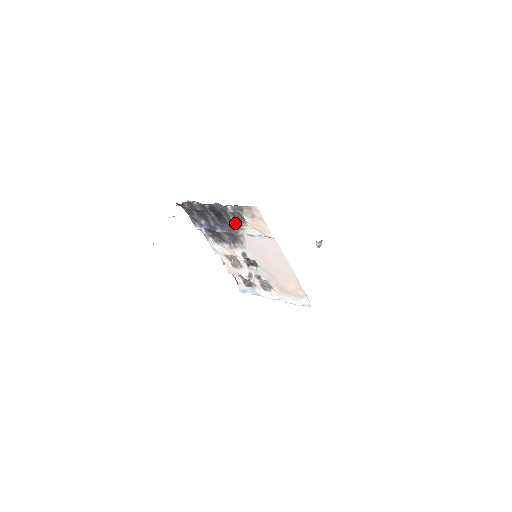
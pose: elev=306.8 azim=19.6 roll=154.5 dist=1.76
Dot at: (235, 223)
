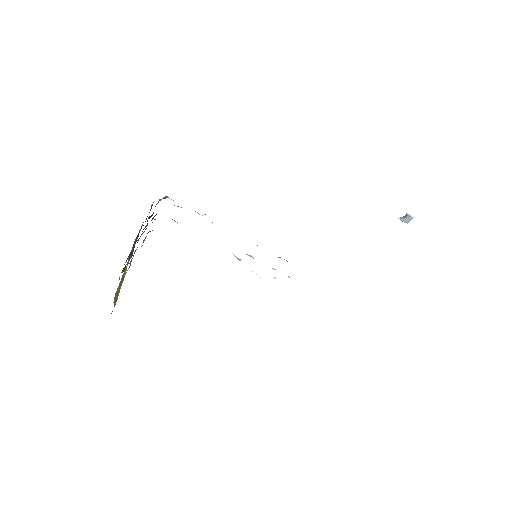
Dot at: occluded
